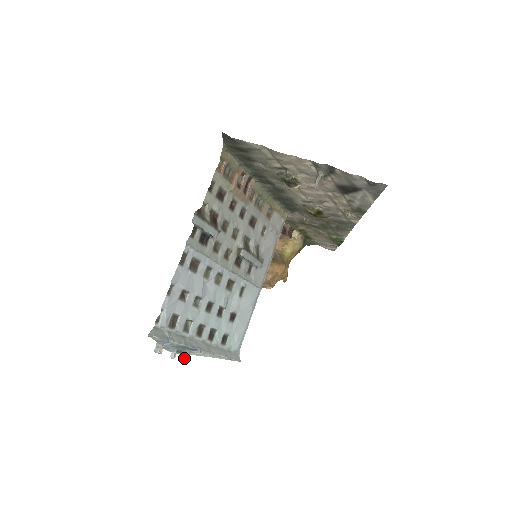
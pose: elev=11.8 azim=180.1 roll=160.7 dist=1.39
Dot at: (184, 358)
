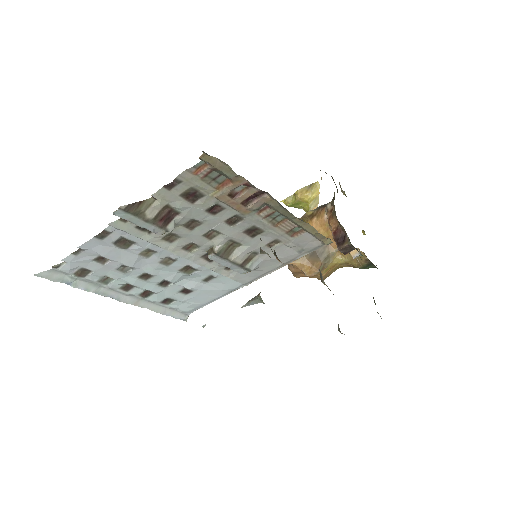
Dot at: occluded
